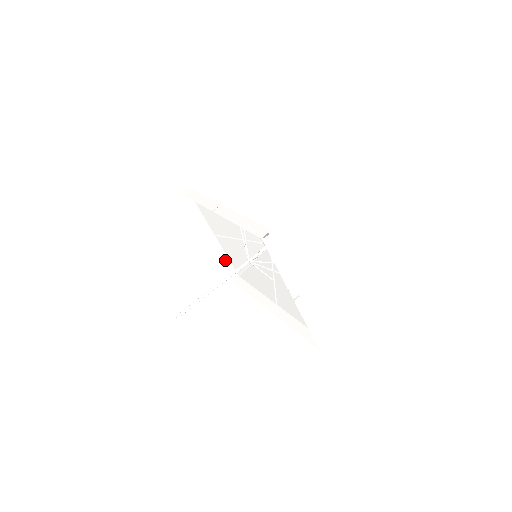
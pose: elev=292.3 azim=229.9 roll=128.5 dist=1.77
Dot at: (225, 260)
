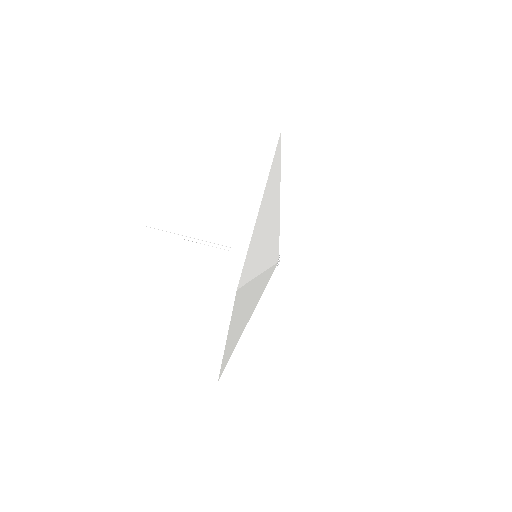
Dot at: occluded
